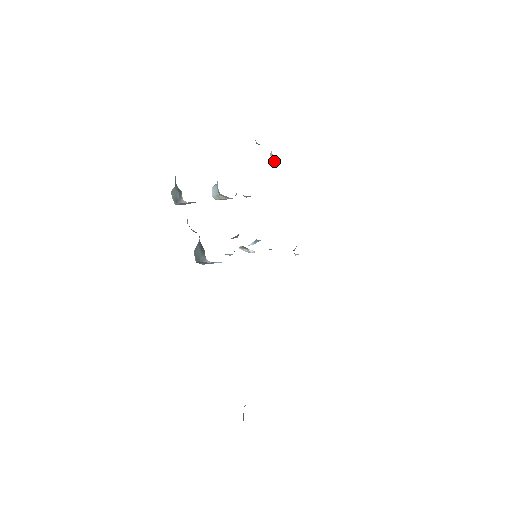
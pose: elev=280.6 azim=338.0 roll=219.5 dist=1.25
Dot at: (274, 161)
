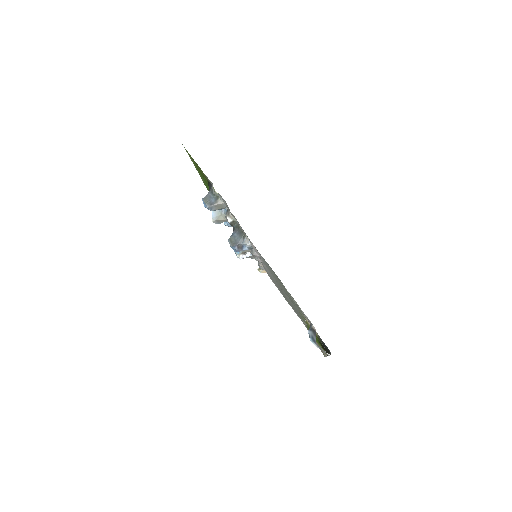
Dot at: occluded
